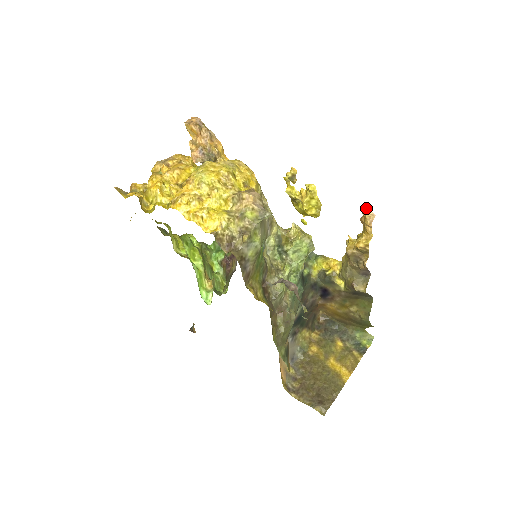
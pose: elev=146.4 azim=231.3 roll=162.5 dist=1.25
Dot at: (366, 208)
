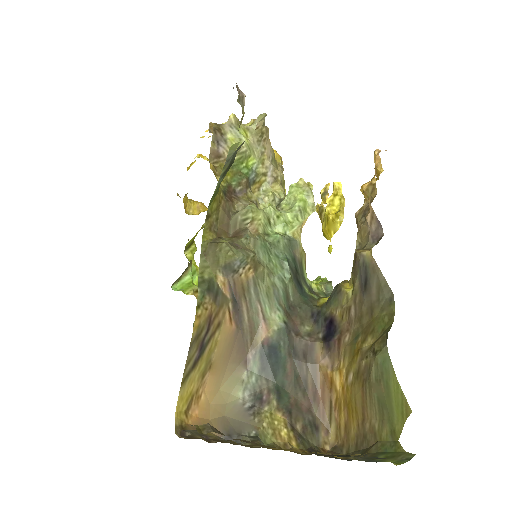
Dot at: occluded
